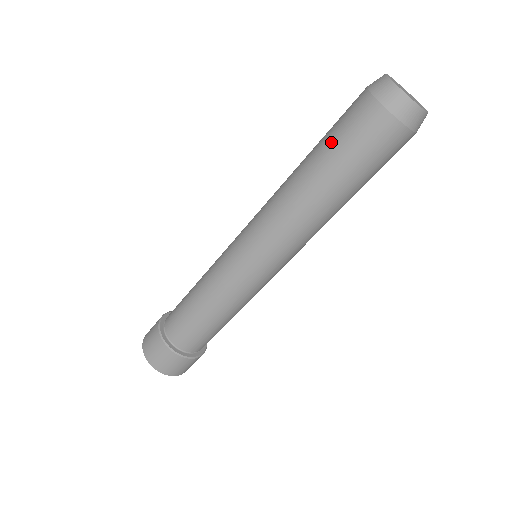
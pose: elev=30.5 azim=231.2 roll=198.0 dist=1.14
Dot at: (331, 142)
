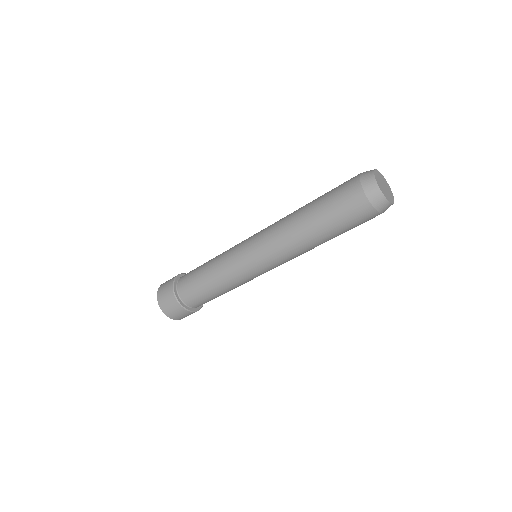
Dot at: (326, 201)
